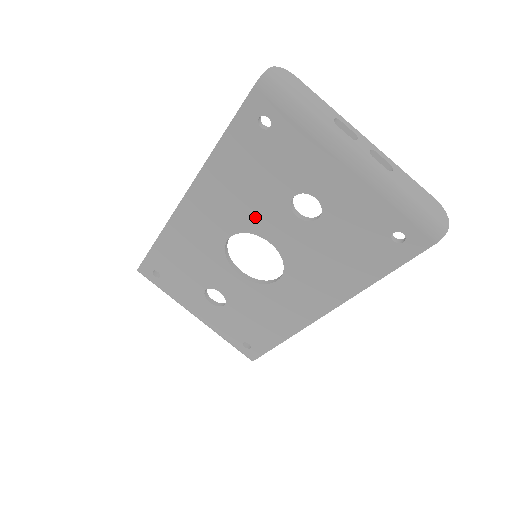
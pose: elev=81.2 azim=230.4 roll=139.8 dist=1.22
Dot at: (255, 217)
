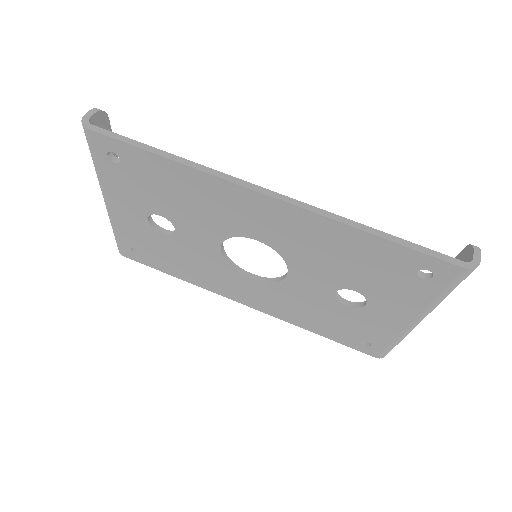
Dot at: (308, 264)
